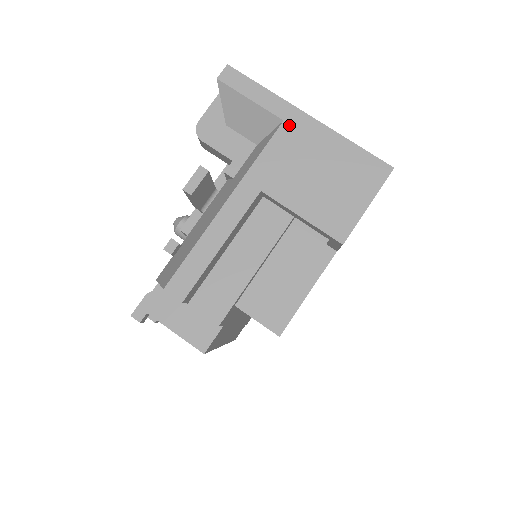
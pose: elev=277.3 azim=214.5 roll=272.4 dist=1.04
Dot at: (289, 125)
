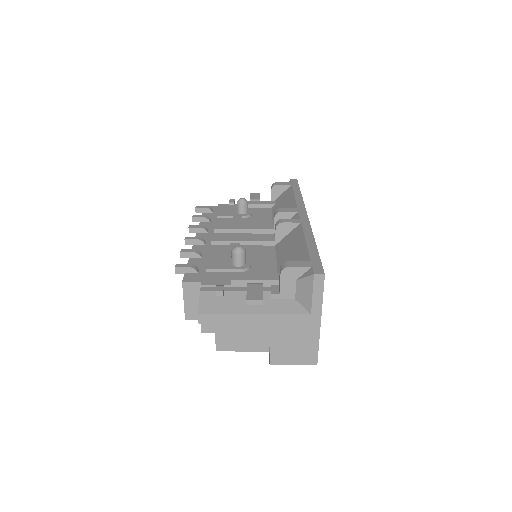
Dot at: (310, 318)
